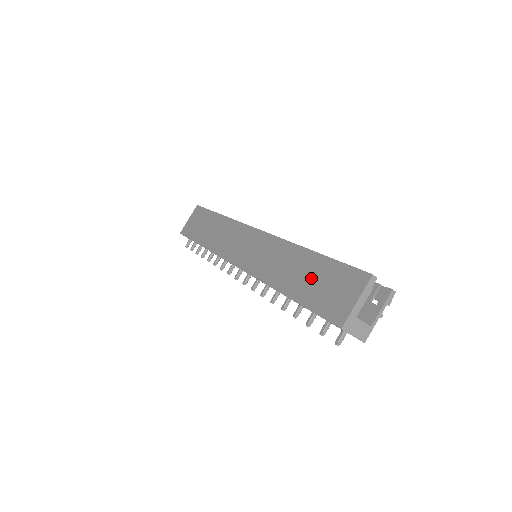
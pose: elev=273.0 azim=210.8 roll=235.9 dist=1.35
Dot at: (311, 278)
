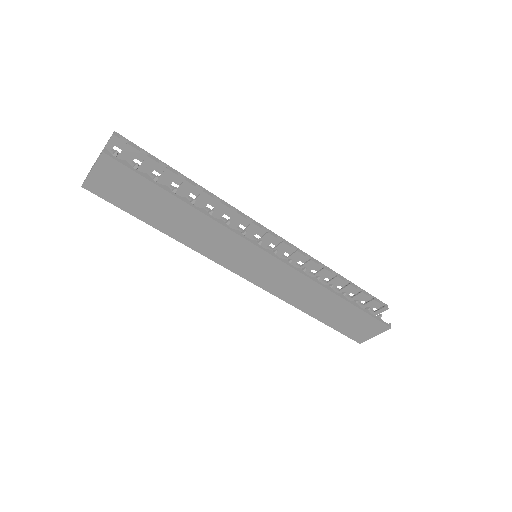
Dot at: (340, 315)
